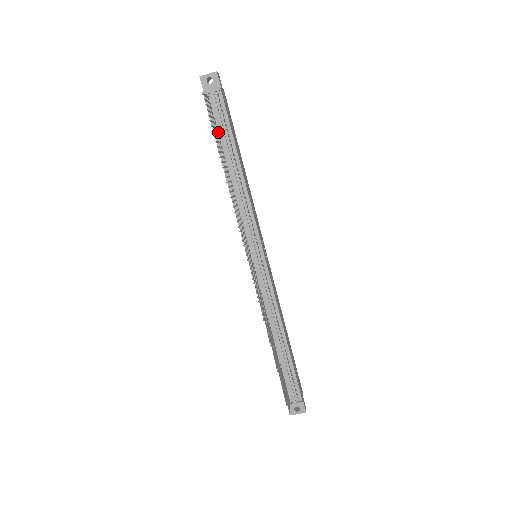
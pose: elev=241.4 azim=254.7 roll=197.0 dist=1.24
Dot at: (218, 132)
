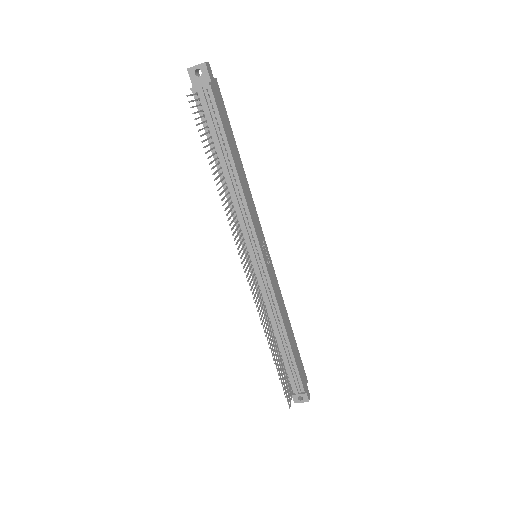
Dot at: (210, 131)
